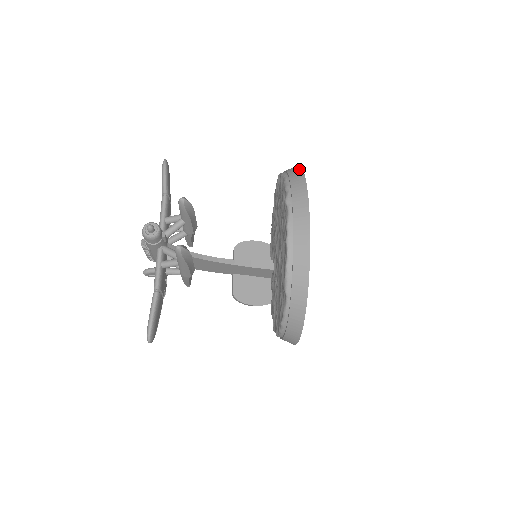
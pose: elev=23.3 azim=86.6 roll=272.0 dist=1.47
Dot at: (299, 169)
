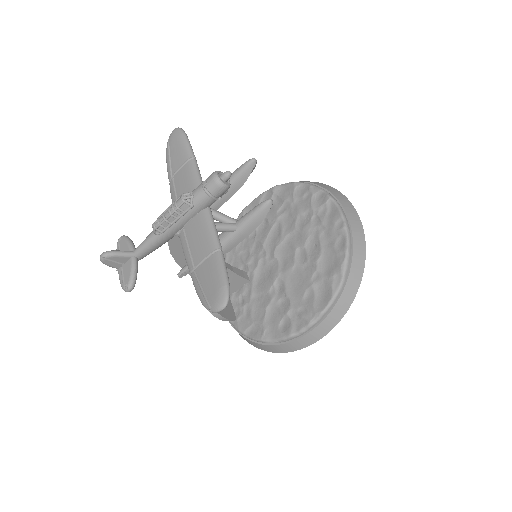
Dot at: occluded
